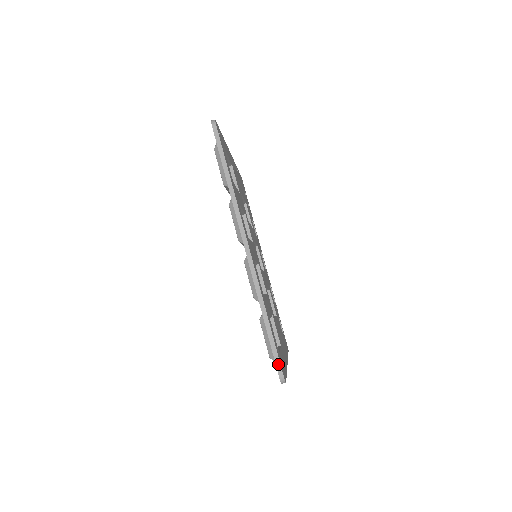
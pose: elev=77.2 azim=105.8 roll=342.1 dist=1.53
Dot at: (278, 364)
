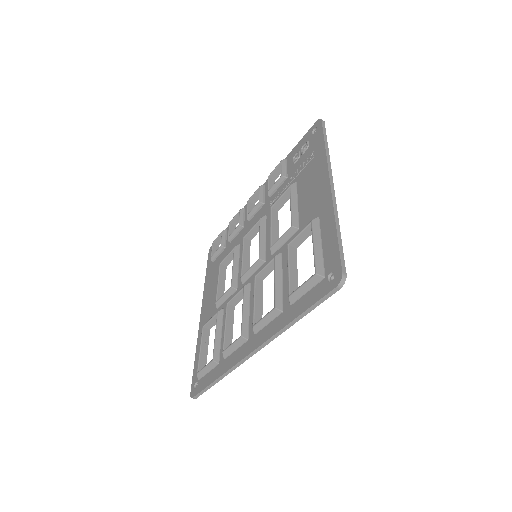
Dot at: (199, 395)
